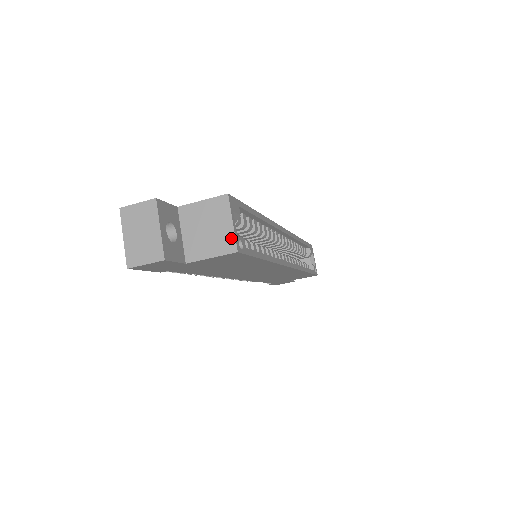
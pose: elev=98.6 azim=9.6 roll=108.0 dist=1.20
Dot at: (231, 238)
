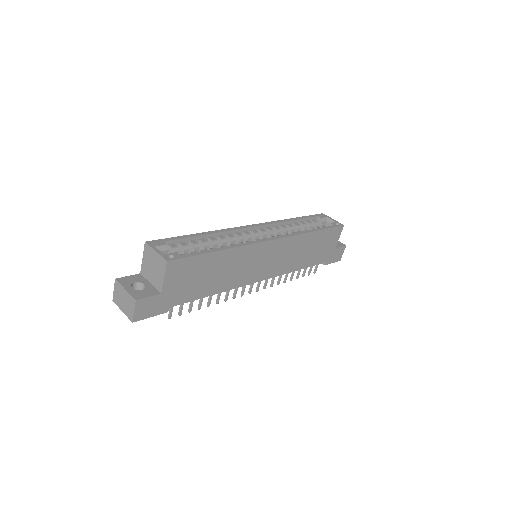
Dot at: (161, 259)
